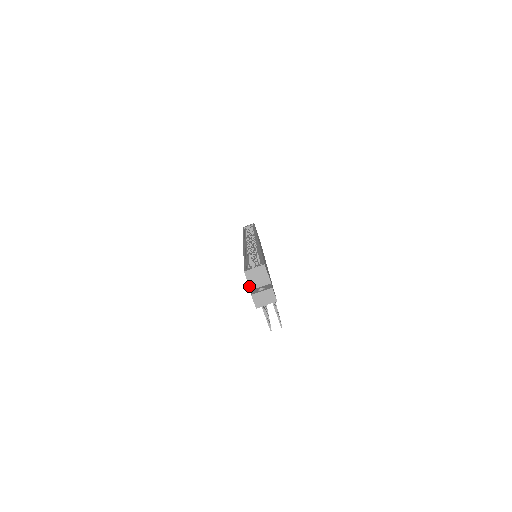
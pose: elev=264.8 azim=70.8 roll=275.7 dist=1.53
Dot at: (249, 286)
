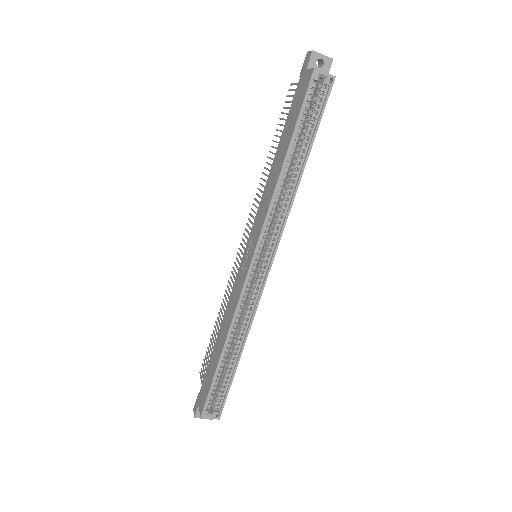
Dot at: (199, 408)
